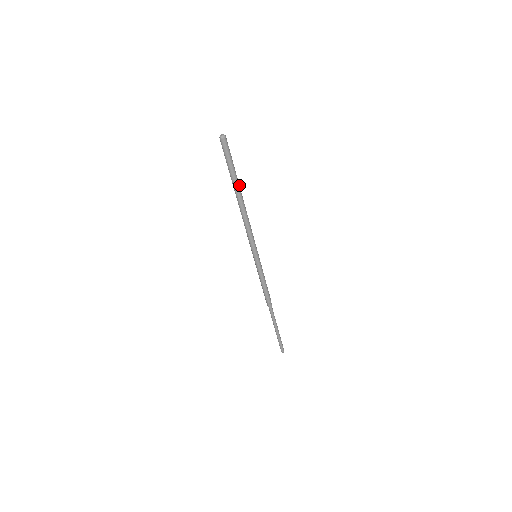
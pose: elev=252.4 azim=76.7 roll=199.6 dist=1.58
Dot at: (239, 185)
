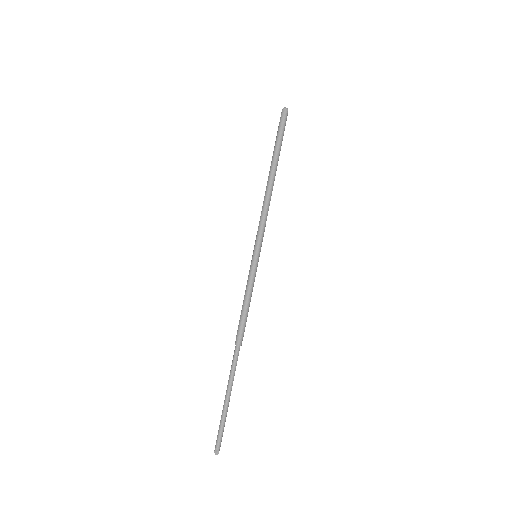
Dot at: occluded
